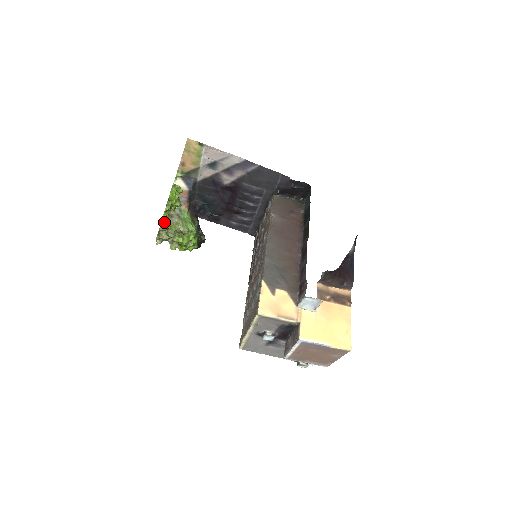
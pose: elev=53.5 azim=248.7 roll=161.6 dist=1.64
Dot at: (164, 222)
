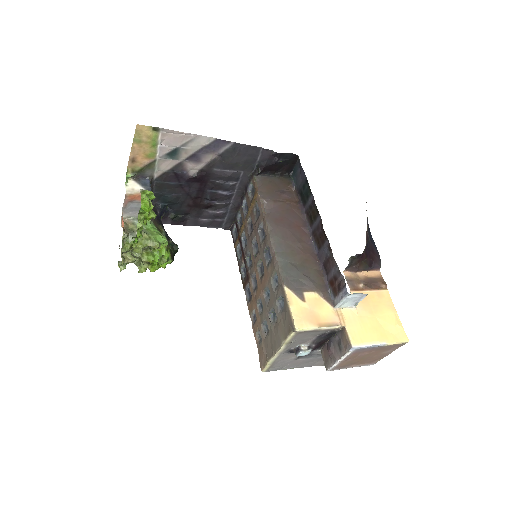
Dot at: (125, 241)
